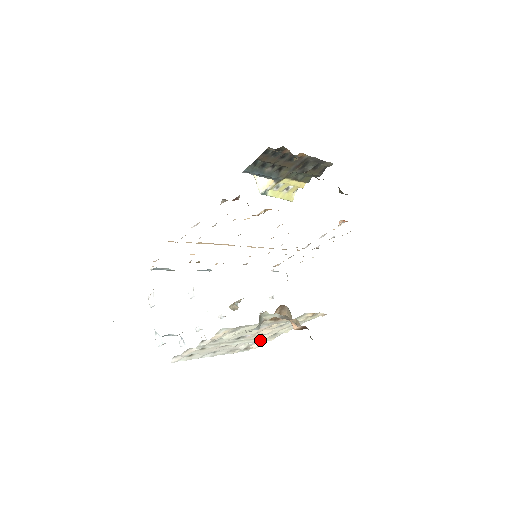
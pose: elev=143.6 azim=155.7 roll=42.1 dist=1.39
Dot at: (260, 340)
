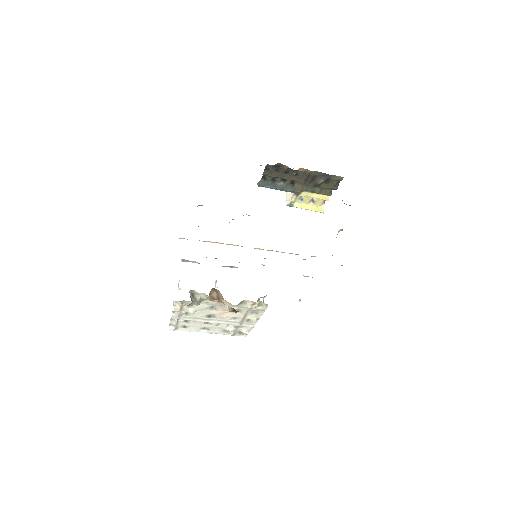
Dot at: (237, 324)
